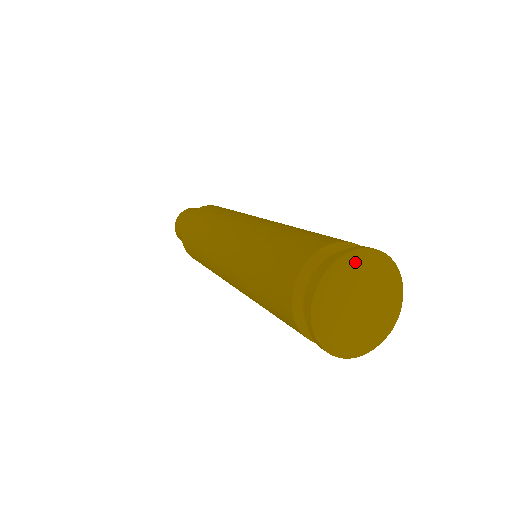
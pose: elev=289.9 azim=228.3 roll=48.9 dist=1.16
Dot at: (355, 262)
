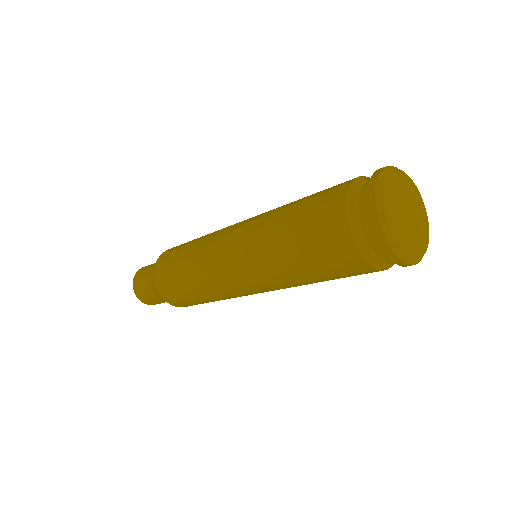
Dot at: (397, 172)
